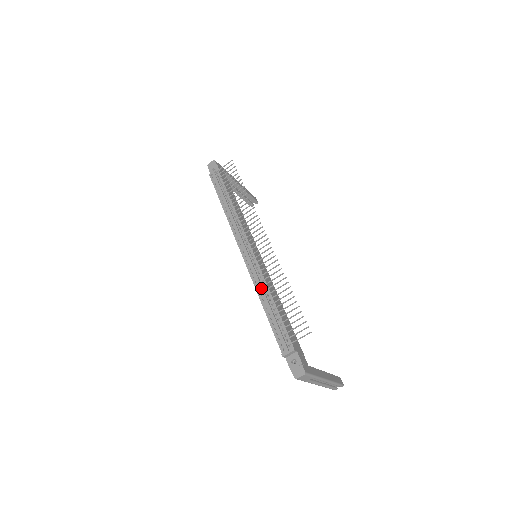
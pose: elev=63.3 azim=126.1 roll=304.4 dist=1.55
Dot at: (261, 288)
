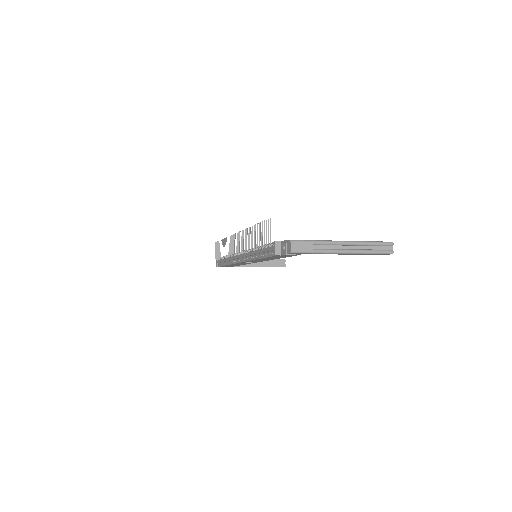
Dot at: (251, 254)
